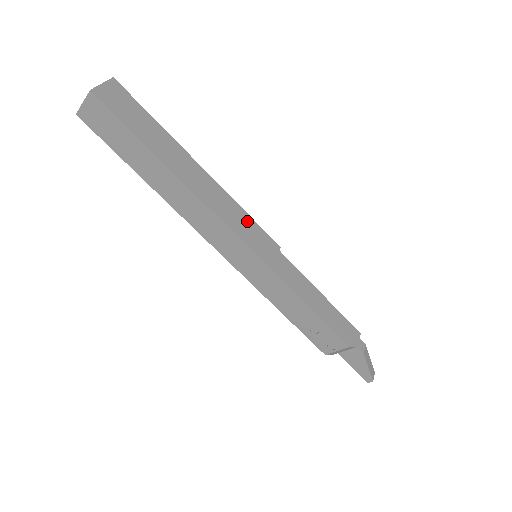
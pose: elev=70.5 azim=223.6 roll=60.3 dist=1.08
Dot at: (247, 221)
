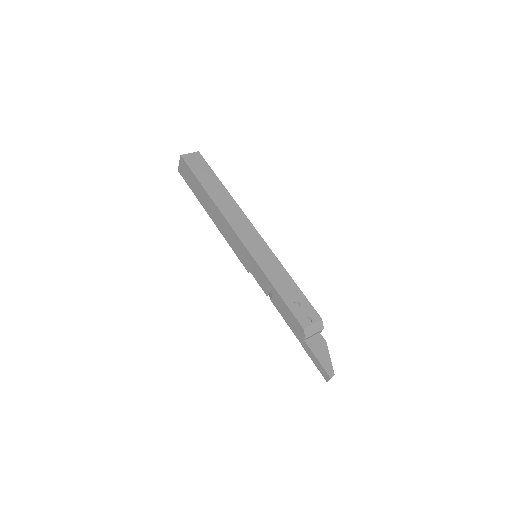
Dot at: occluded
